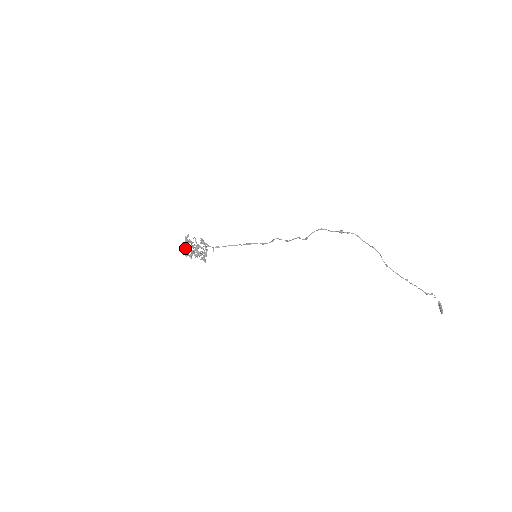
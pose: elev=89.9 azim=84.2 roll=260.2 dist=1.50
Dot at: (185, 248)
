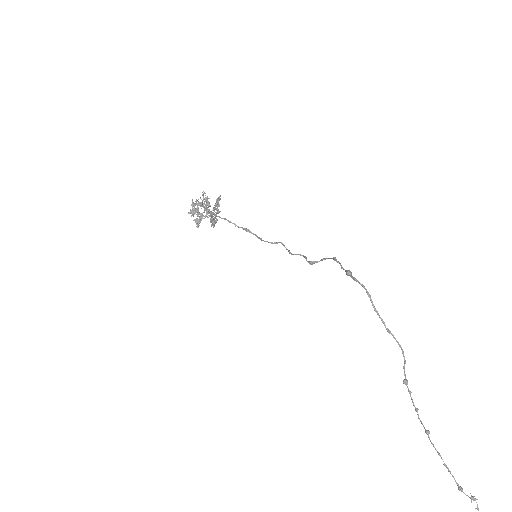
Dot at: occluded
